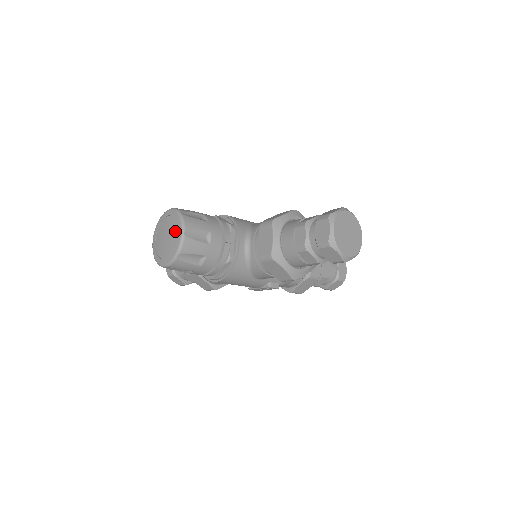
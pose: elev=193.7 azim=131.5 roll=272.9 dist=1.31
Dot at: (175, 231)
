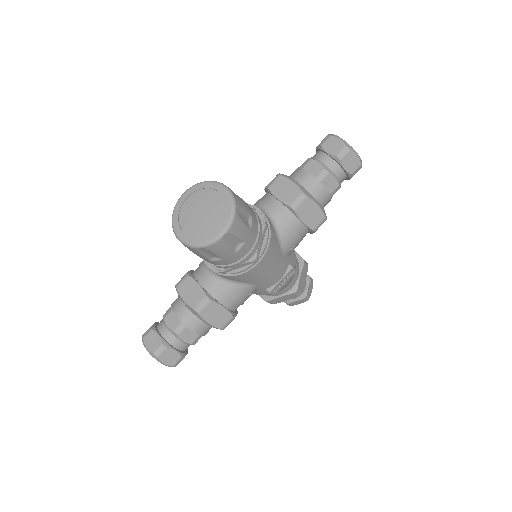
Dot at: (213, 195)
